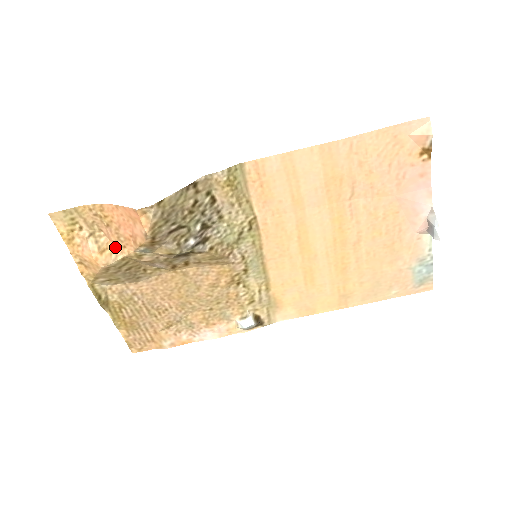
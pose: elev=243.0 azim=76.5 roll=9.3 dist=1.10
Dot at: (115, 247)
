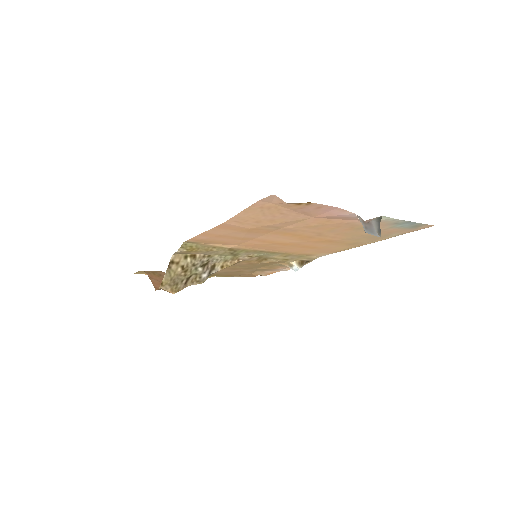
Dot at: occluded
